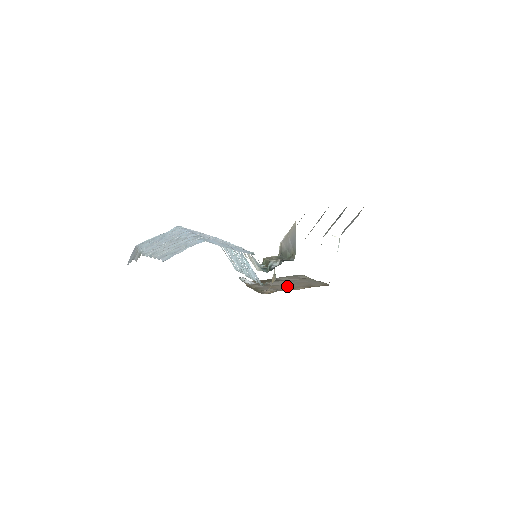
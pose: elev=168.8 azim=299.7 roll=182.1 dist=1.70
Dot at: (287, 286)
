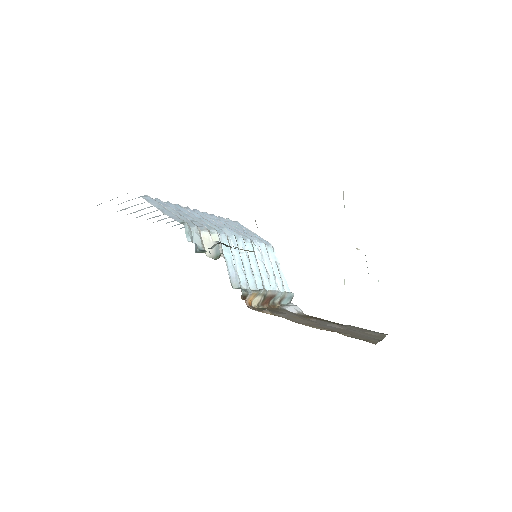
Dot at: (317, 324)
